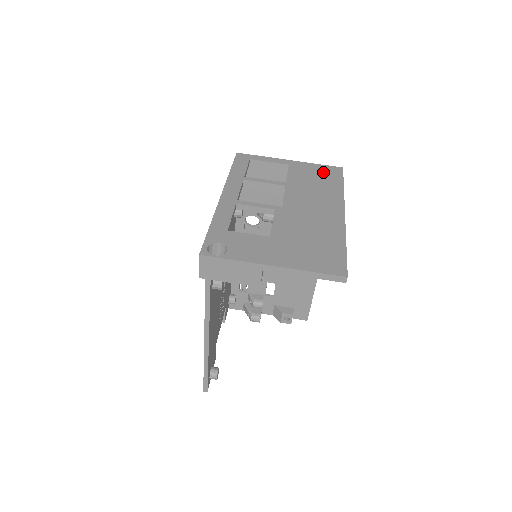
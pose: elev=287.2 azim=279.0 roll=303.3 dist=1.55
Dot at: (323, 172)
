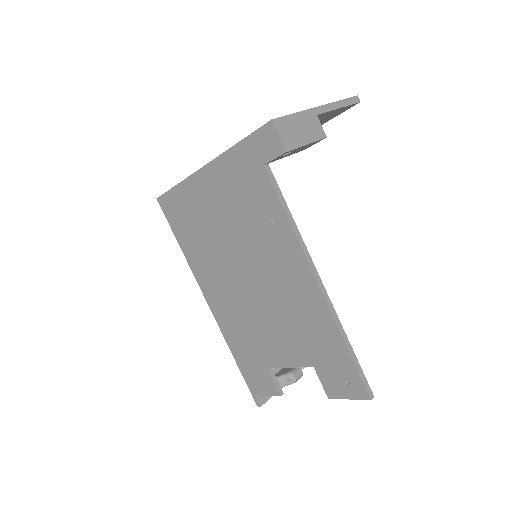
Dot at: occluded
